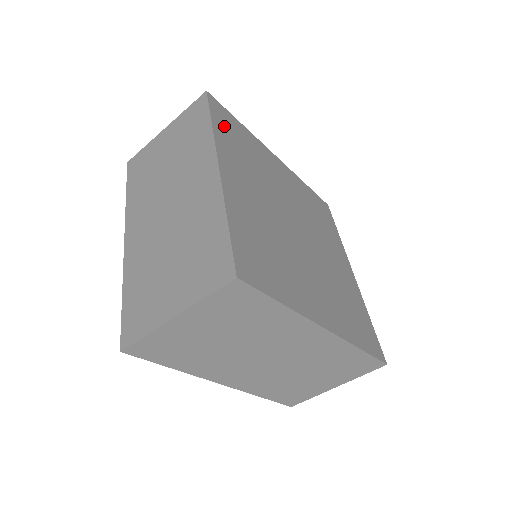
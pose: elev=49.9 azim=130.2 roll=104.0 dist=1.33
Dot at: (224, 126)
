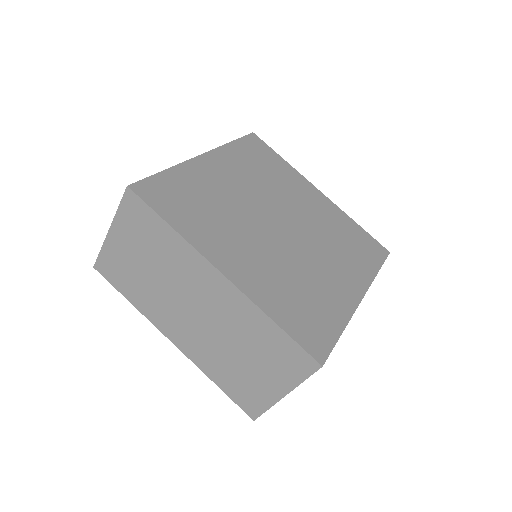
Dot at: (173, 208)
